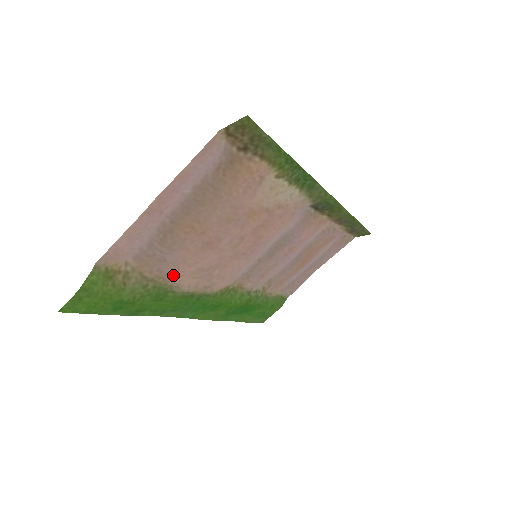
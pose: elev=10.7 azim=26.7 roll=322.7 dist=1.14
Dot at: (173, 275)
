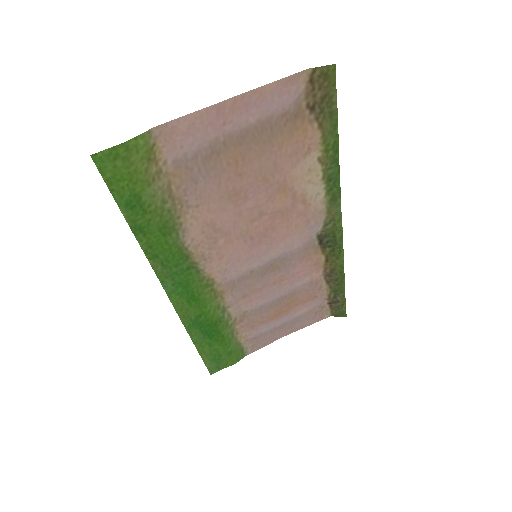
Dot at: (191, 210)
